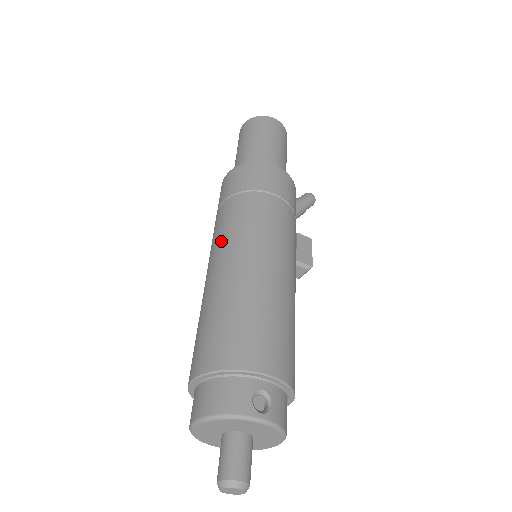
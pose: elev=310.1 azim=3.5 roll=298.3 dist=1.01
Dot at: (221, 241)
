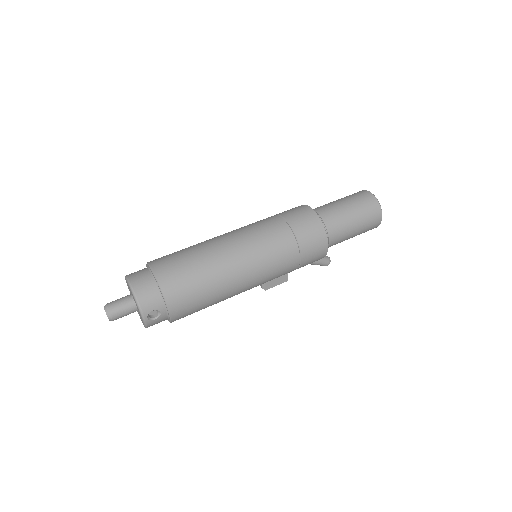
Dot at: (250, 239)
